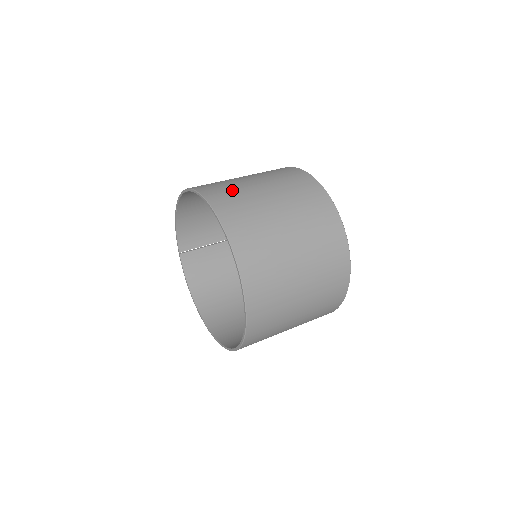
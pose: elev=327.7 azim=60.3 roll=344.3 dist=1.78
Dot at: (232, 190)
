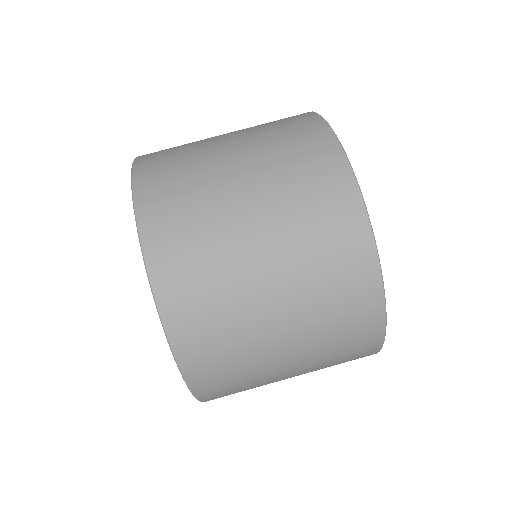
Dot at: (227, 340)
